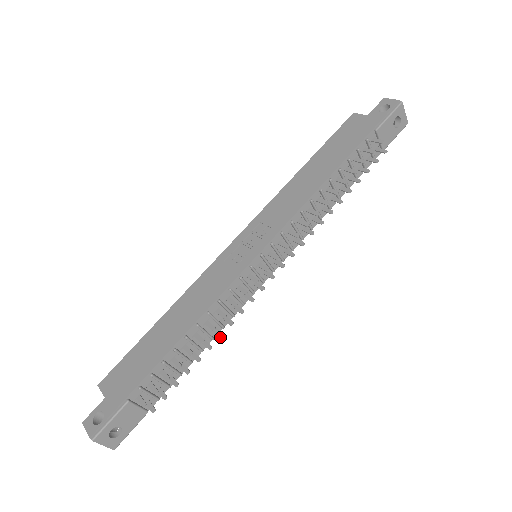
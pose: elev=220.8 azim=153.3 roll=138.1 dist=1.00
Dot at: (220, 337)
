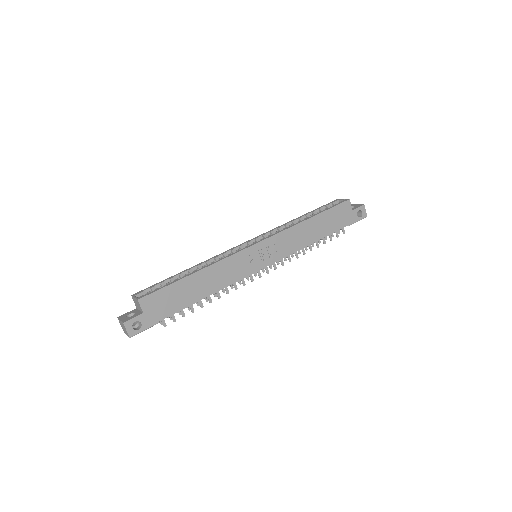
Dot at: occluded
